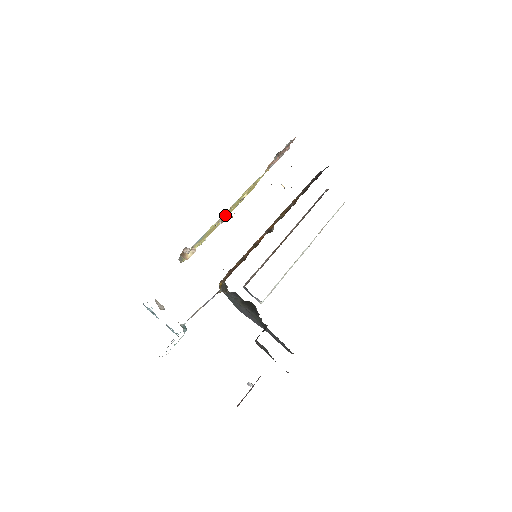
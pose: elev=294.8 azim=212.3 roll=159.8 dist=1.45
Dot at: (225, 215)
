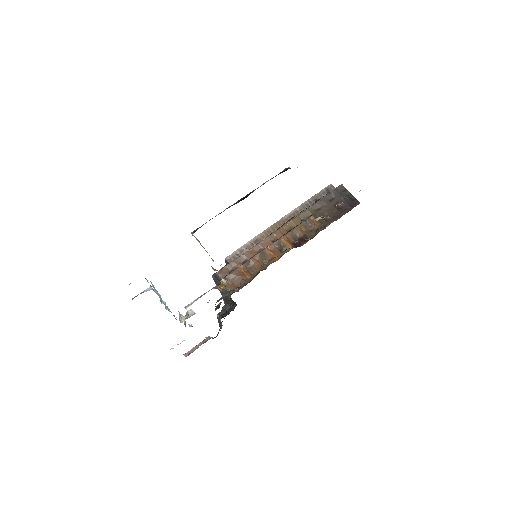
Dot at: occluded
